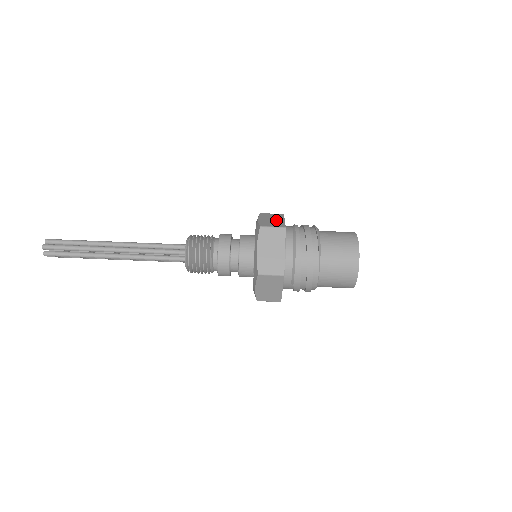
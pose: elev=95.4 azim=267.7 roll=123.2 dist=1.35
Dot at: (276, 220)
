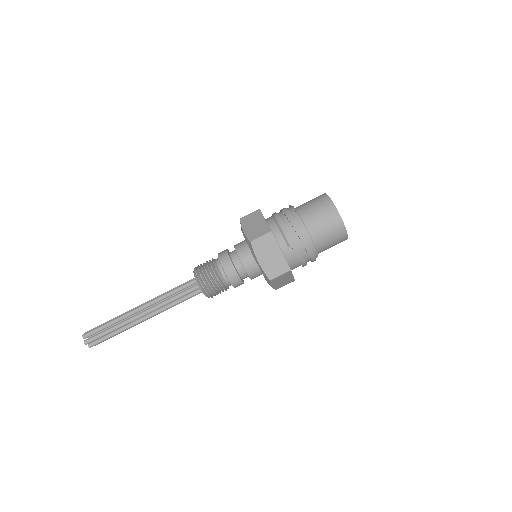
Dot at: occluded
